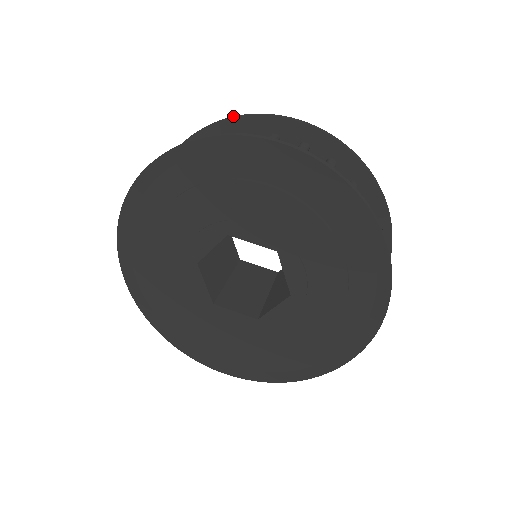
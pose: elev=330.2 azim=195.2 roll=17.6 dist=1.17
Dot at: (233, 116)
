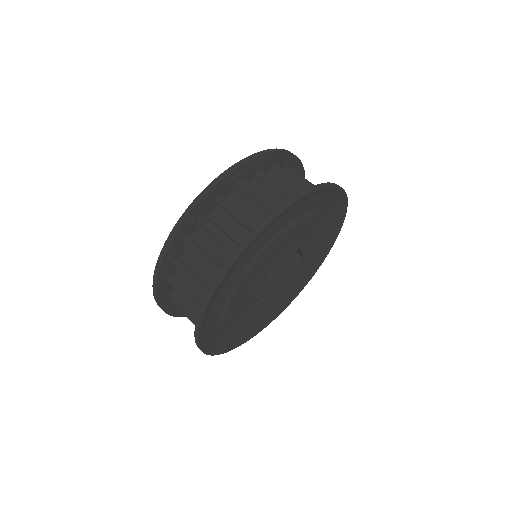
Dot at: (202, 192)
